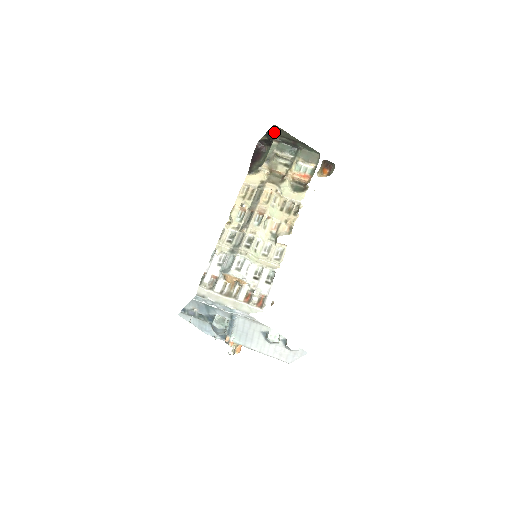
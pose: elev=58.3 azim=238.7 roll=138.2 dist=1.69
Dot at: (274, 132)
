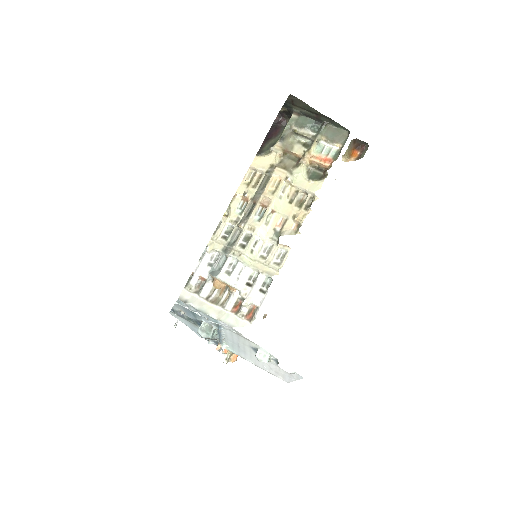
Dot at: (293, 103)
